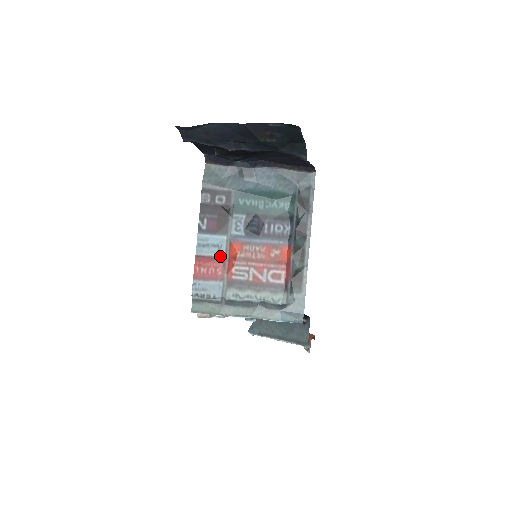
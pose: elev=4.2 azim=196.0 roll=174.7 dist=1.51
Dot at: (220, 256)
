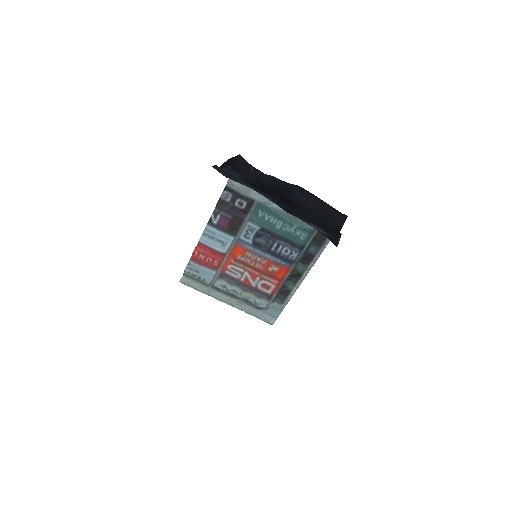
Dot at: (221, 251)
